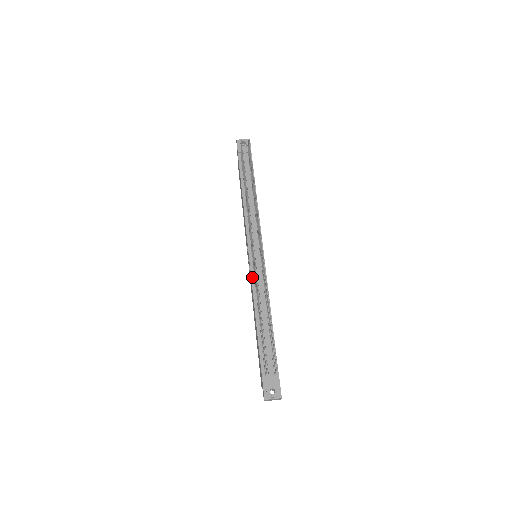
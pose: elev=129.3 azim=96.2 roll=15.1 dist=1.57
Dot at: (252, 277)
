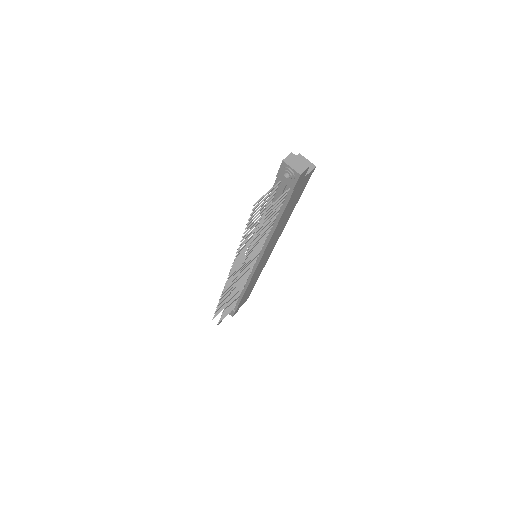
Dot at: occluded
